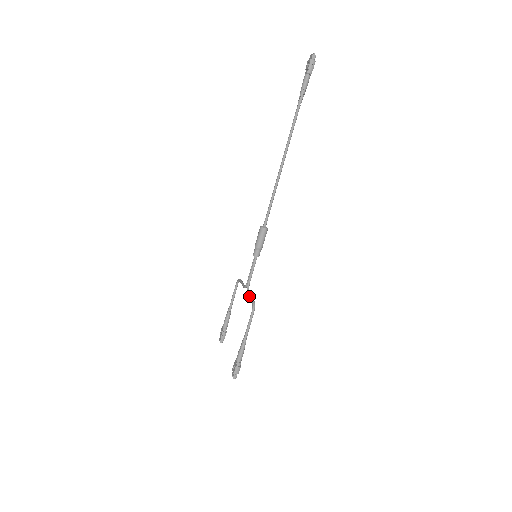
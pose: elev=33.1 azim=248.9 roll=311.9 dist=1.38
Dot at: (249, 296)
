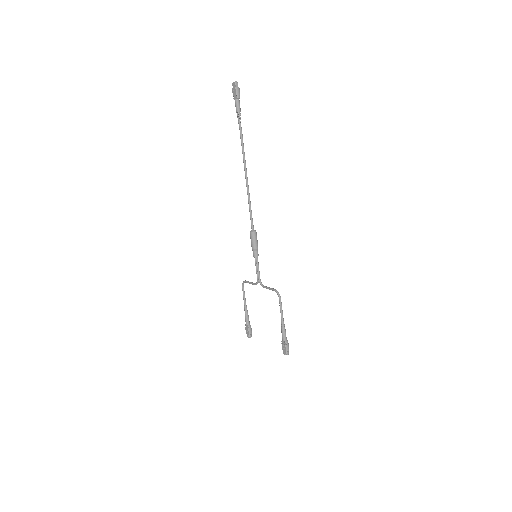
Dot at: (268, 288)
